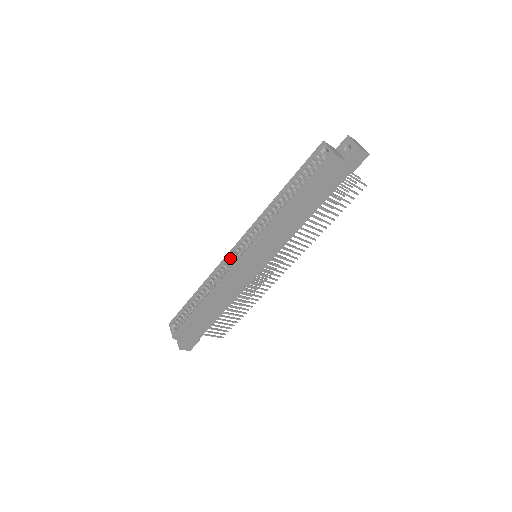
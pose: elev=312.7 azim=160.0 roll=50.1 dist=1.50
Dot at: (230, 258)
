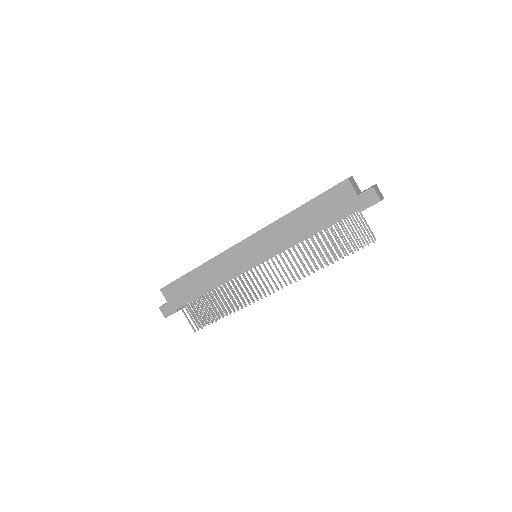
Dot at: occluded
